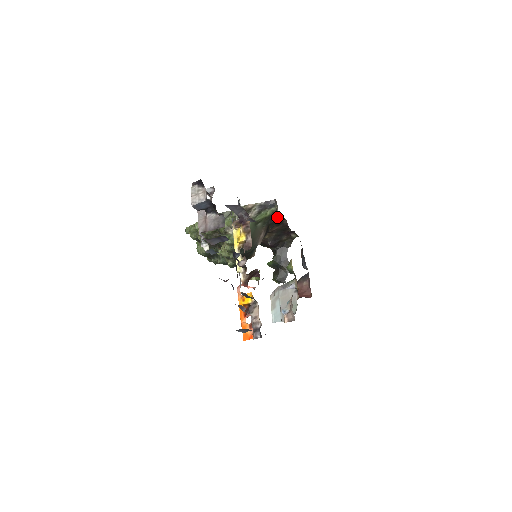
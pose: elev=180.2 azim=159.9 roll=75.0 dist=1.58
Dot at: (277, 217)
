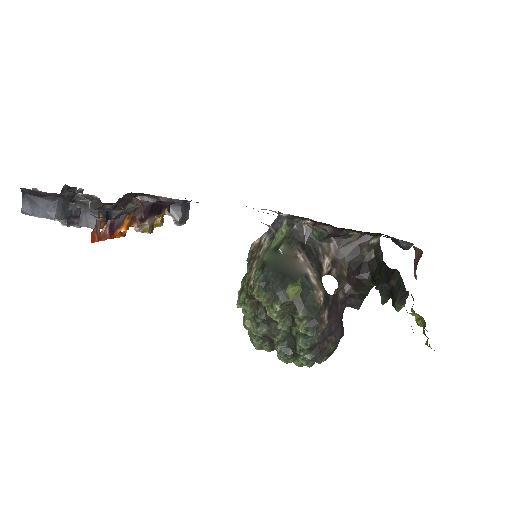
Dot at: (299, 226)
